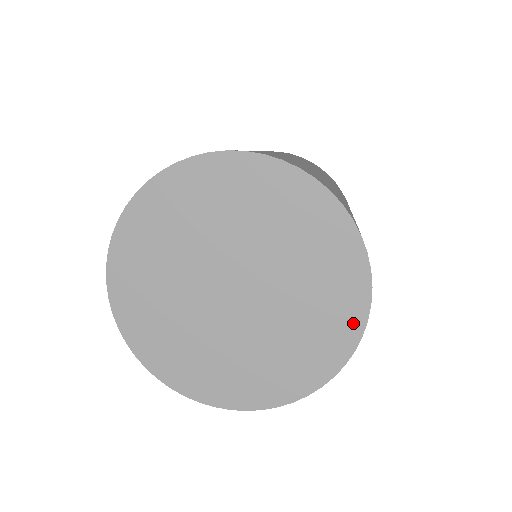
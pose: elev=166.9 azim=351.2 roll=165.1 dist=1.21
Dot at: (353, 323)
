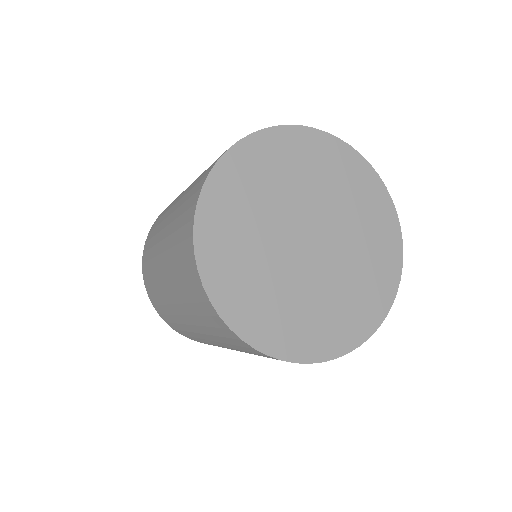
Dot at: (352, 338)
